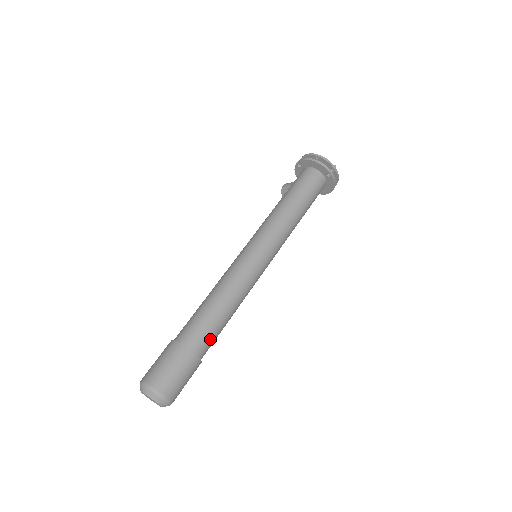
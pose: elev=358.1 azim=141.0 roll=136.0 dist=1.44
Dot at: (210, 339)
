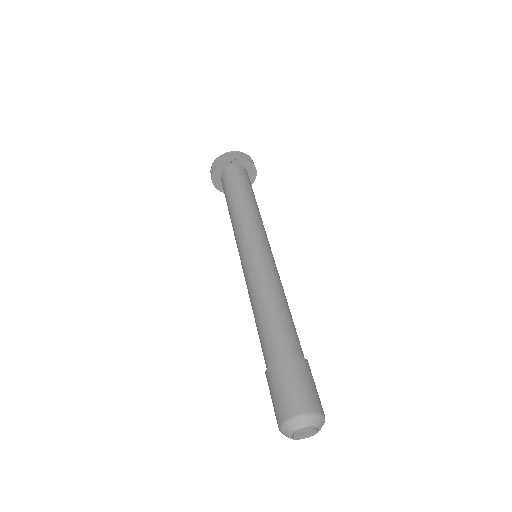
Dot at: (286, 336)
